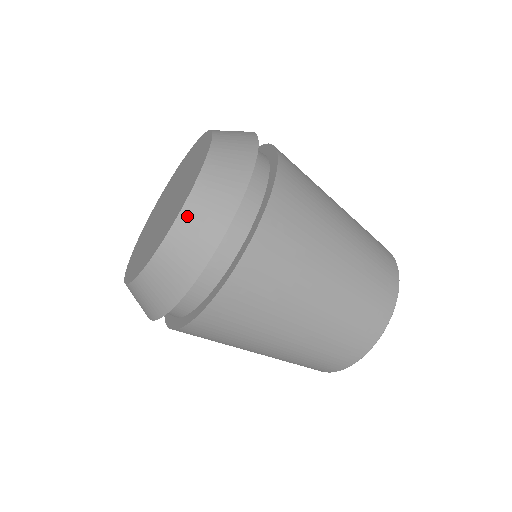
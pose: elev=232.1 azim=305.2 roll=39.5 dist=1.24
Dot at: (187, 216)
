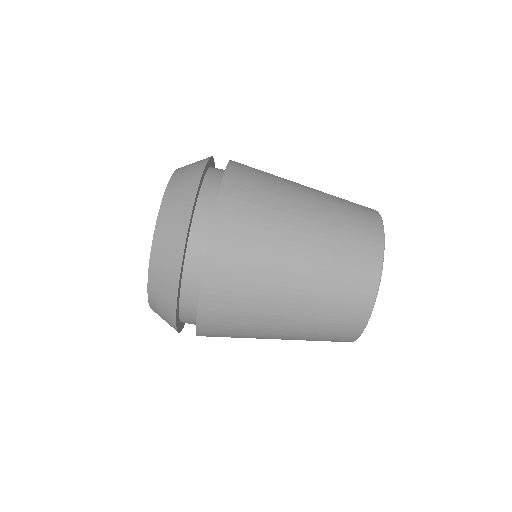
Dot at: occluded
